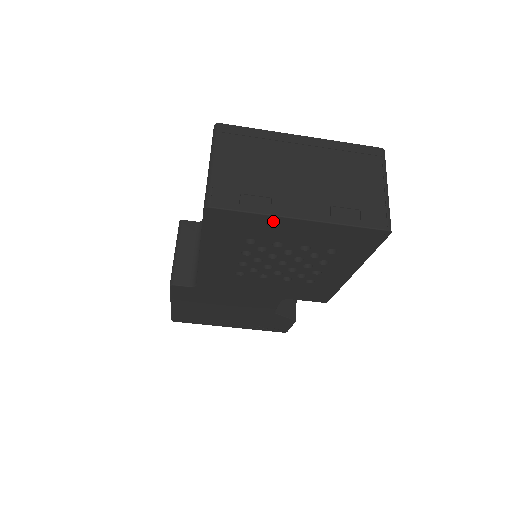
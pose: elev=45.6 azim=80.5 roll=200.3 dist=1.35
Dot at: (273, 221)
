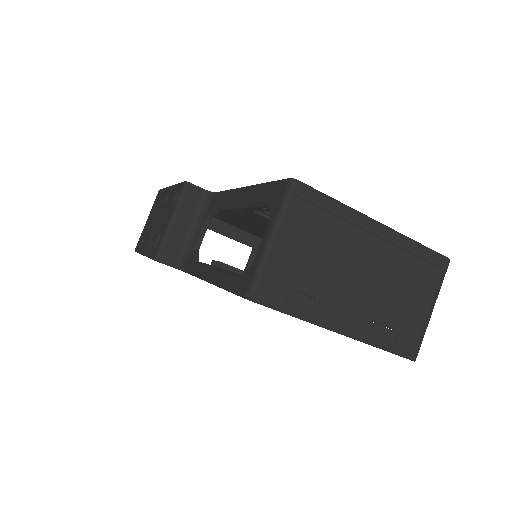
Dot at: occluded
